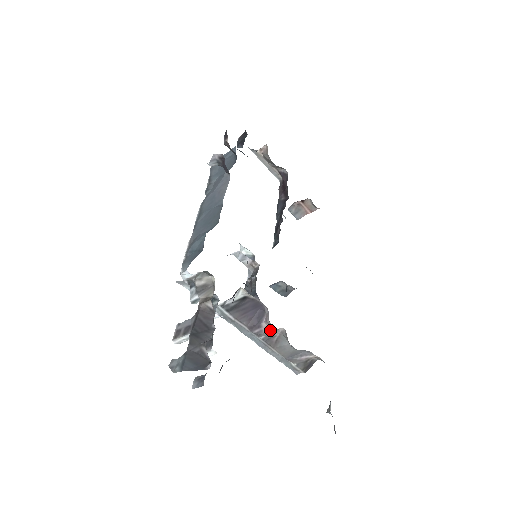
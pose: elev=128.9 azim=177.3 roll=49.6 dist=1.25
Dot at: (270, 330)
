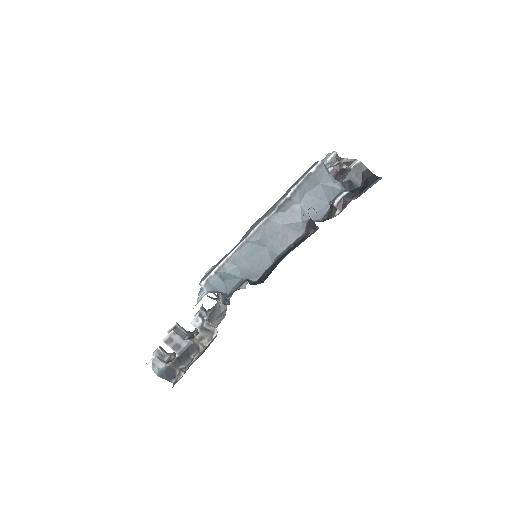
Dot at: occluded
